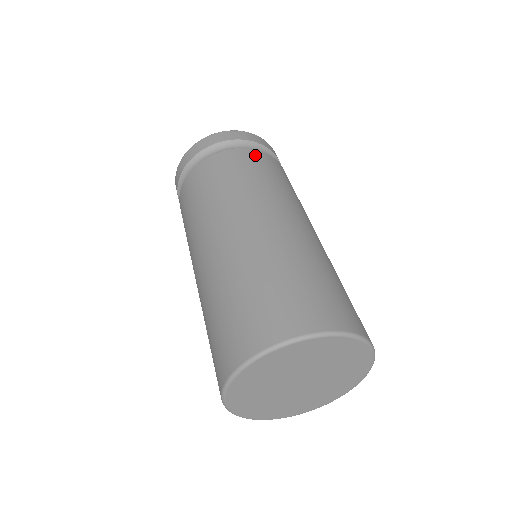
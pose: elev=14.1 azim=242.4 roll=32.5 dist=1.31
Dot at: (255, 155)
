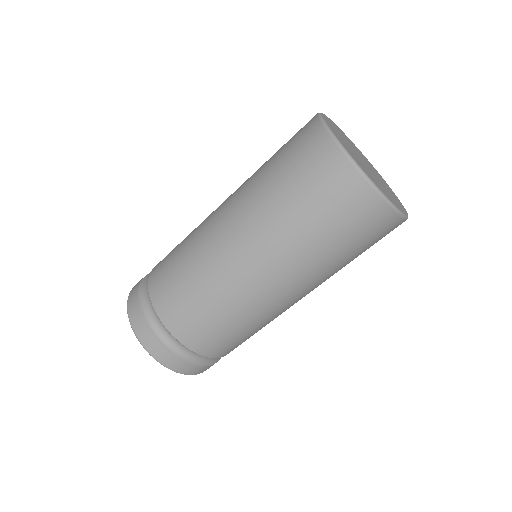
Dot at: occluded
